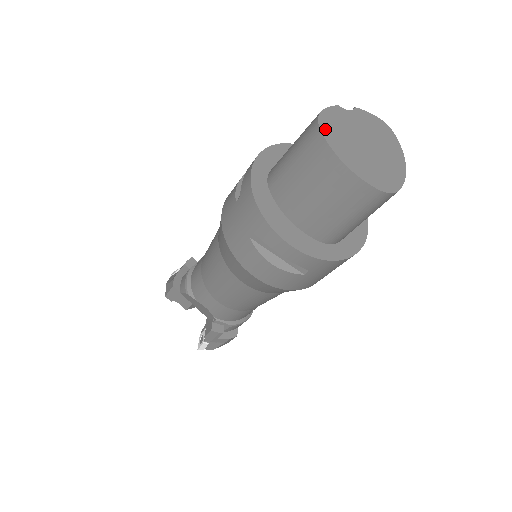
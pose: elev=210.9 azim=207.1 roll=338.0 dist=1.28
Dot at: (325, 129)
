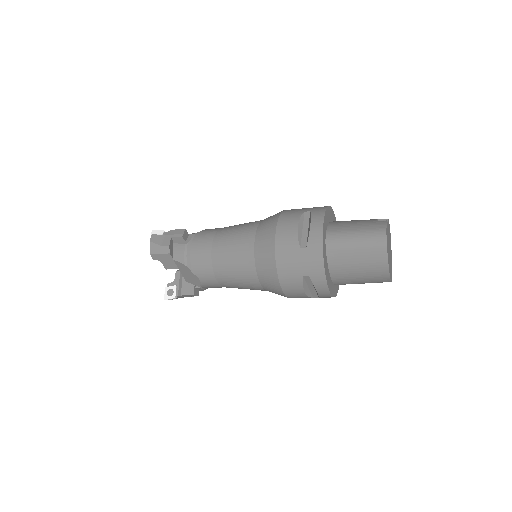
Dot at: (387, 244)
